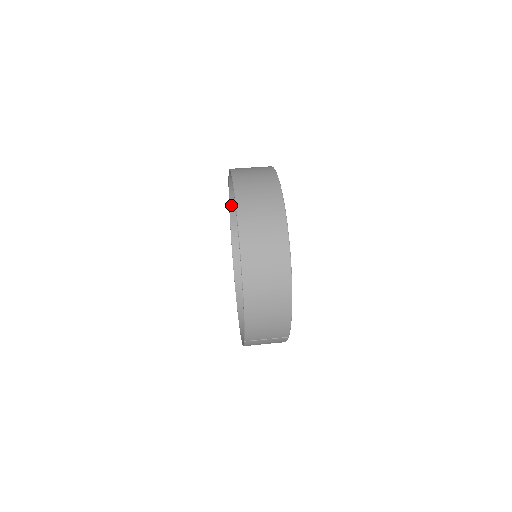
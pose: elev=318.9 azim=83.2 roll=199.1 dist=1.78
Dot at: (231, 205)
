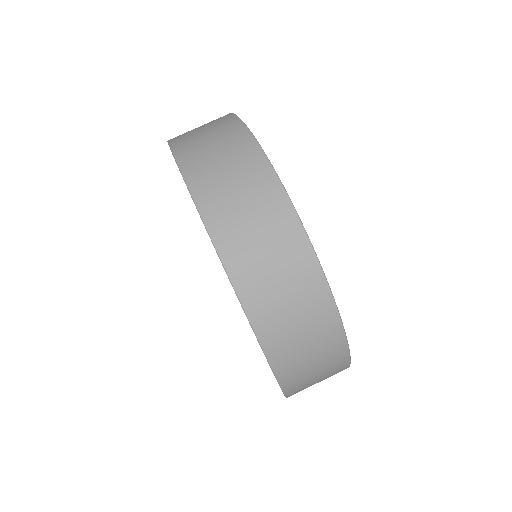
Dot at: occluded
